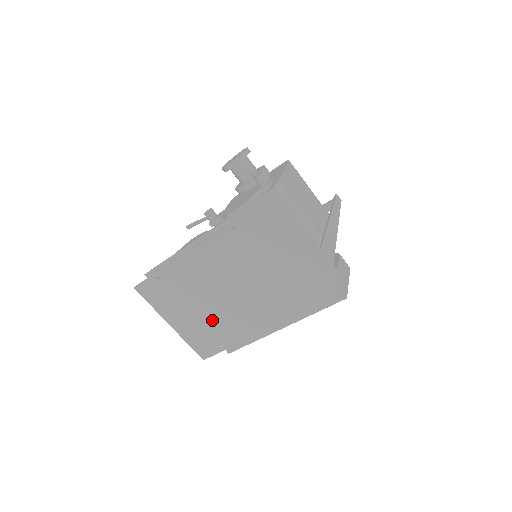
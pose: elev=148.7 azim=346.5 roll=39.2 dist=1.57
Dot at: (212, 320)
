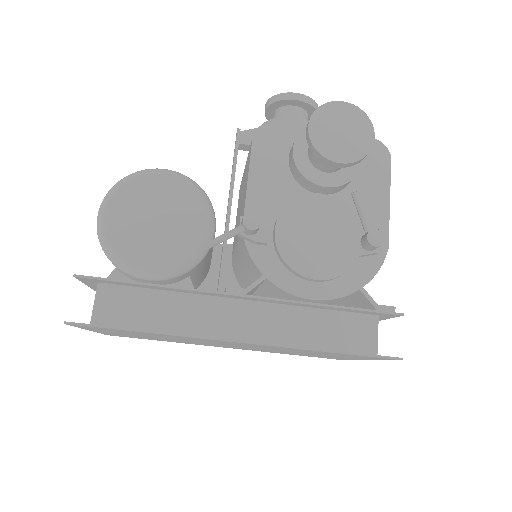
Dot at: occluded
